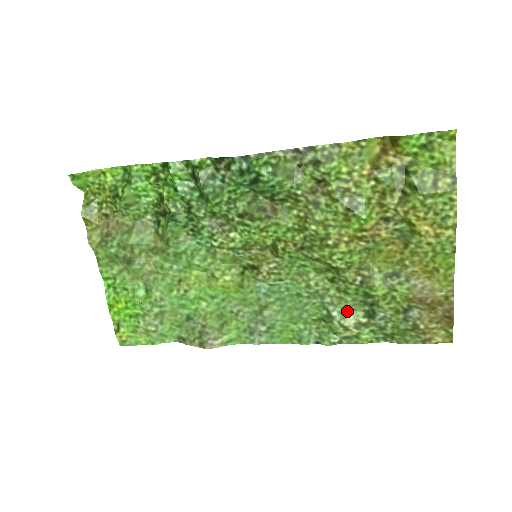
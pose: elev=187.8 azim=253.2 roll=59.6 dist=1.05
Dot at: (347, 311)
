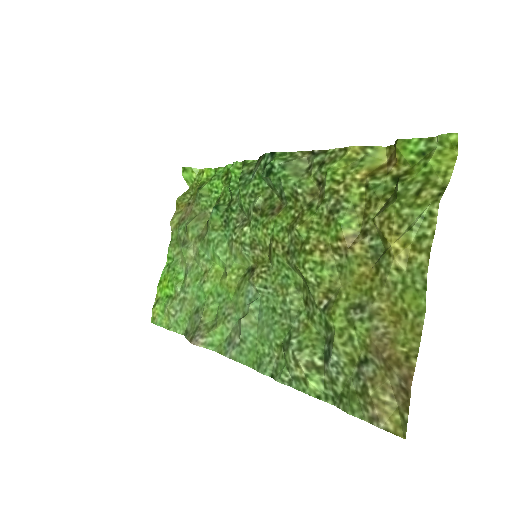
Dot at: (307, 344)
